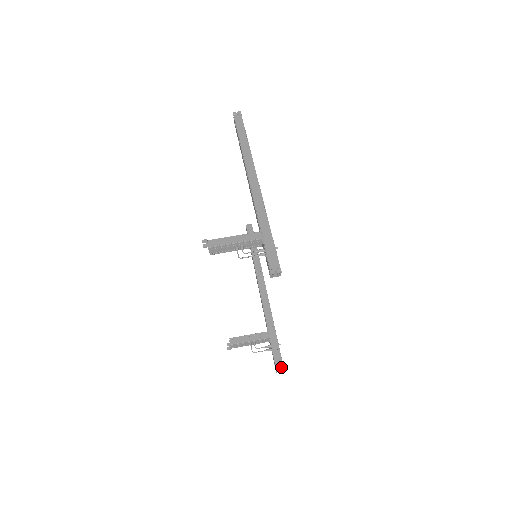
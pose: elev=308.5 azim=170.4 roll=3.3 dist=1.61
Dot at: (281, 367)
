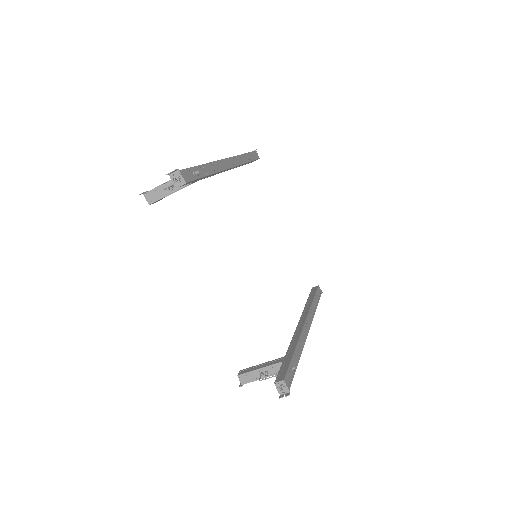
Dot at: (287, 391)
